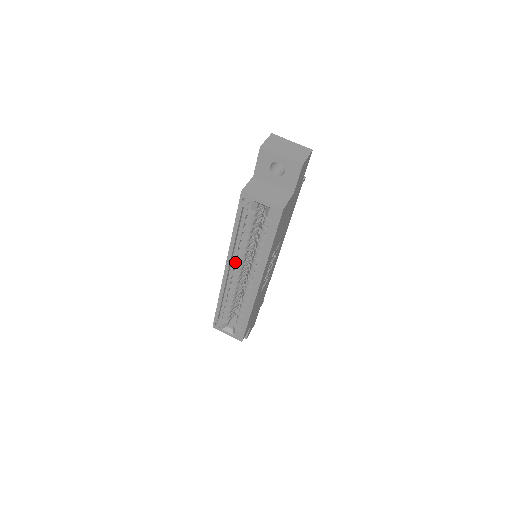
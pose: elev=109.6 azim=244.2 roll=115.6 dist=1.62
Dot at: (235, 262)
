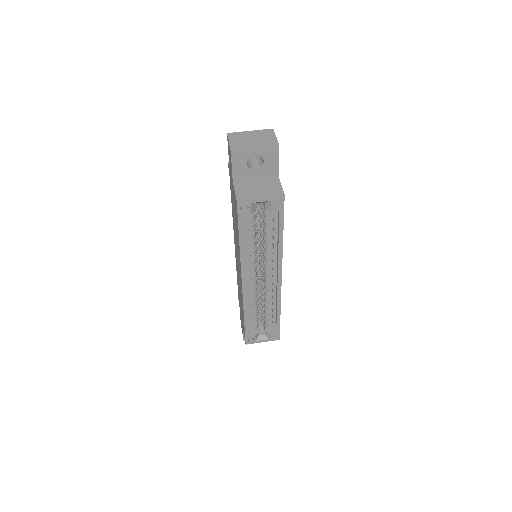
Dot at: (248, 272)
